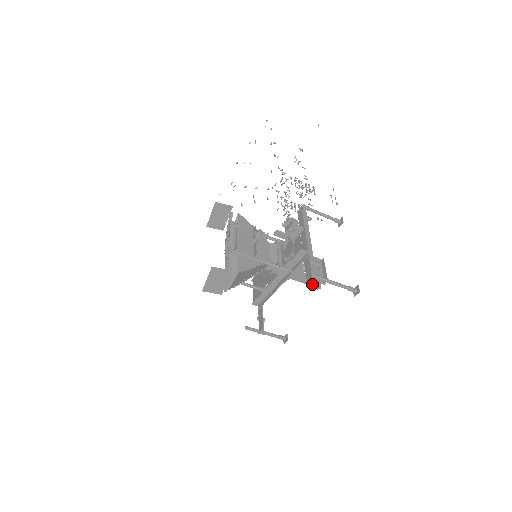
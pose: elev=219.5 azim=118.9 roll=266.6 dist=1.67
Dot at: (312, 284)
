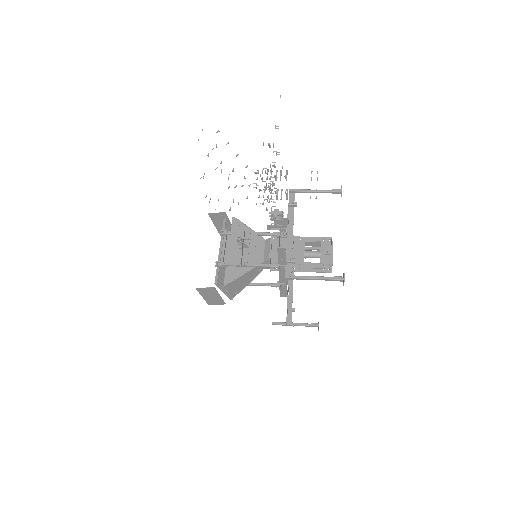
Dot at: (320, 270)
